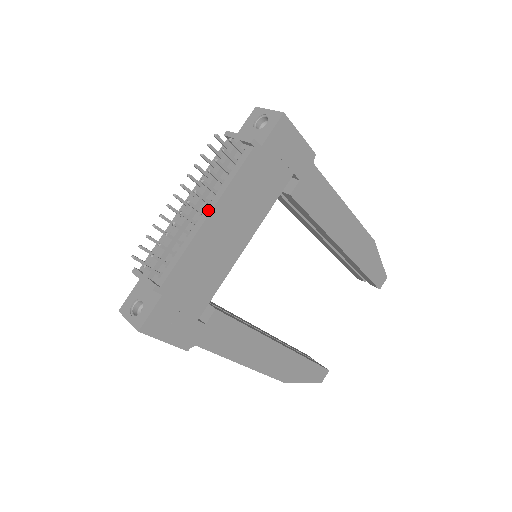
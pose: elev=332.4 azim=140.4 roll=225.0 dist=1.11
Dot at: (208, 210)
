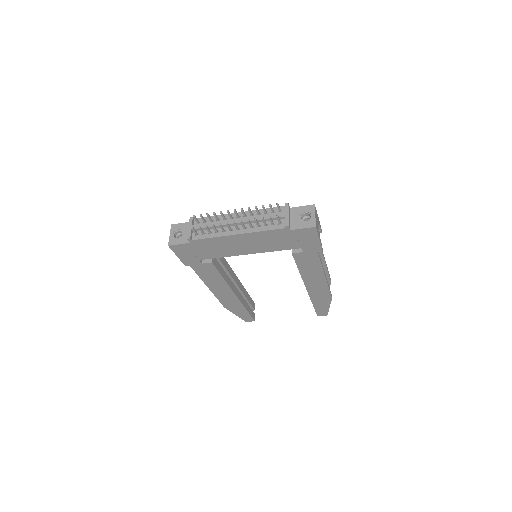
Dot at: (240, 232)
